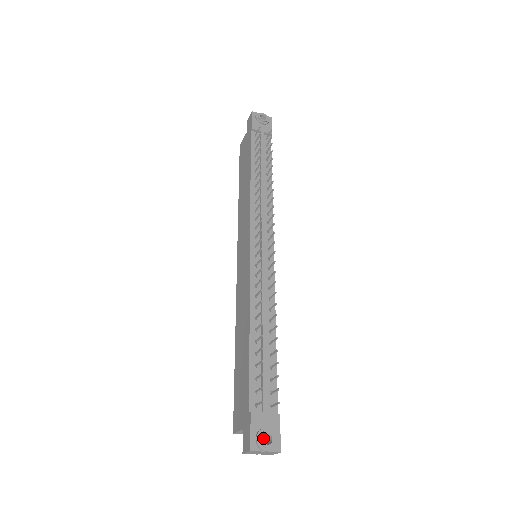
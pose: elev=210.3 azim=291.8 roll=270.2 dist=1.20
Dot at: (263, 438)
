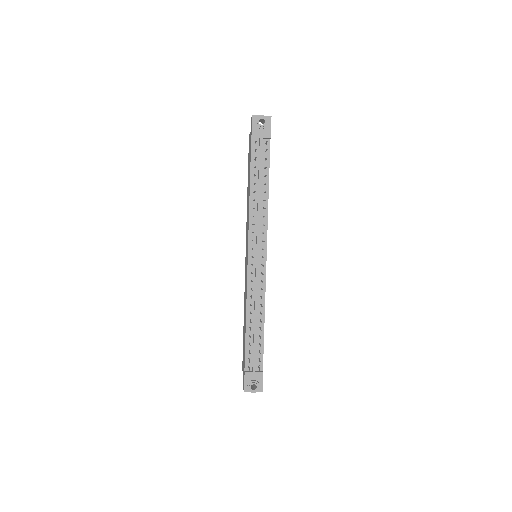
Dot at: occluded
